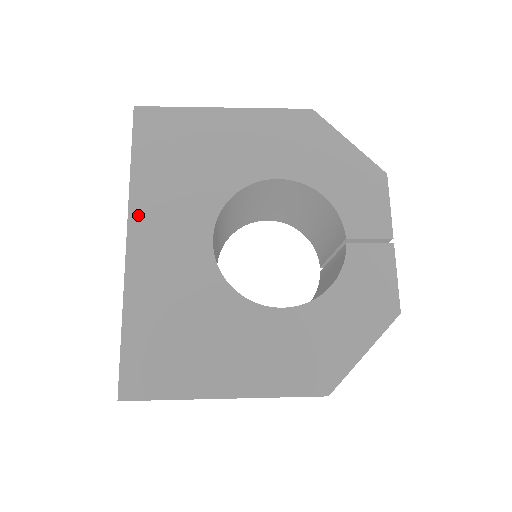
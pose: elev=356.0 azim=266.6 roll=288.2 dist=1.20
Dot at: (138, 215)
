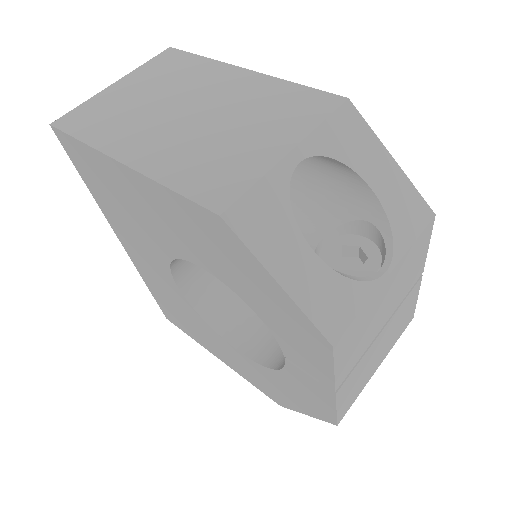
Dot at: (118, 232)
